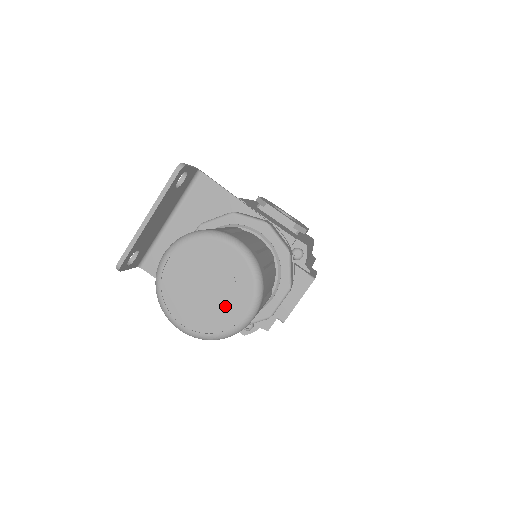
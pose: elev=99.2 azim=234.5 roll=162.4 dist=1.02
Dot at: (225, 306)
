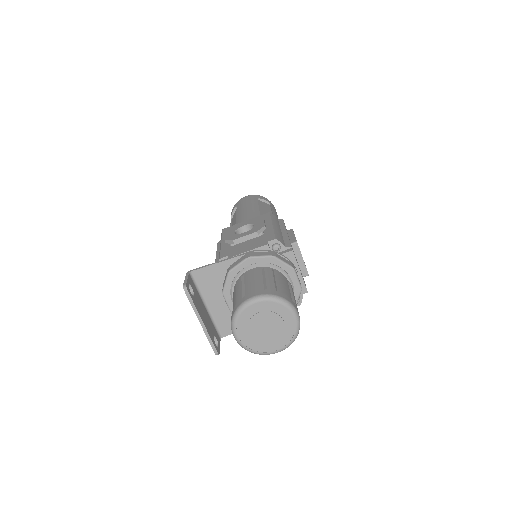
Dot at: (282, 325)
